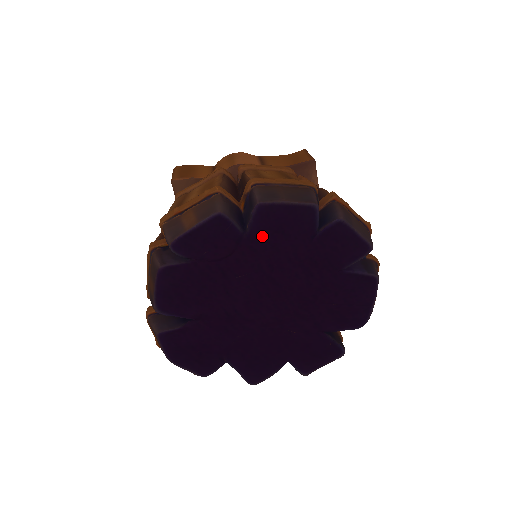
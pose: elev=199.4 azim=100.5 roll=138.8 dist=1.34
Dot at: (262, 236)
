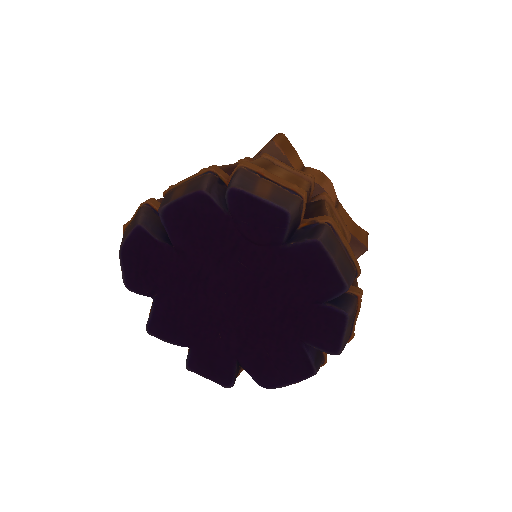
Dot at: (291, 260)
